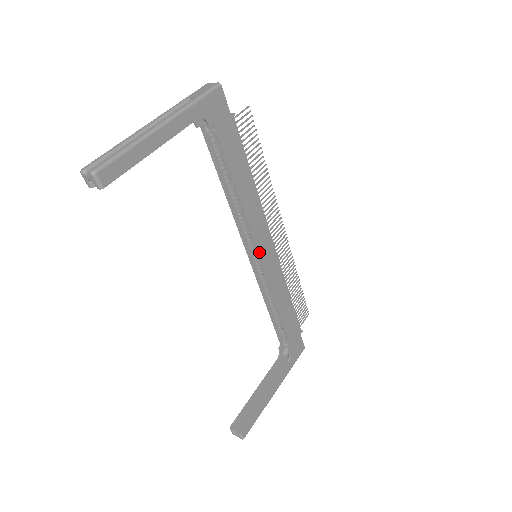
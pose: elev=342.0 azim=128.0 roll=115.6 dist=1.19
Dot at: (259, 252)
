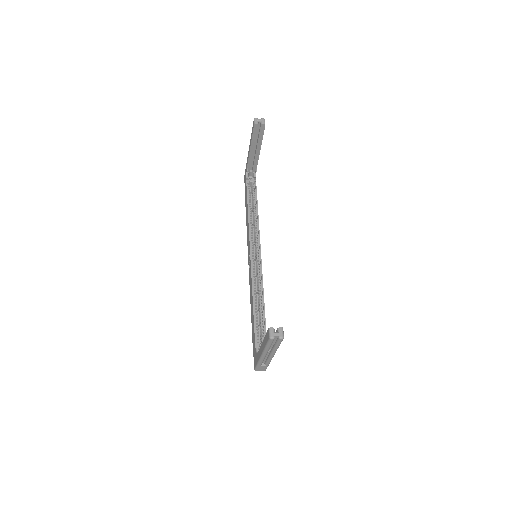
Dot at: (260, 251)
